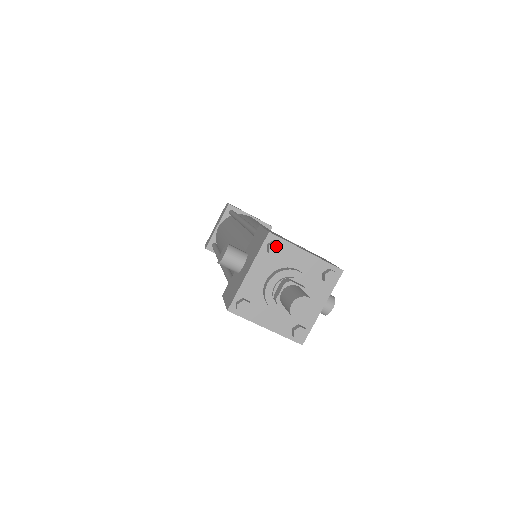
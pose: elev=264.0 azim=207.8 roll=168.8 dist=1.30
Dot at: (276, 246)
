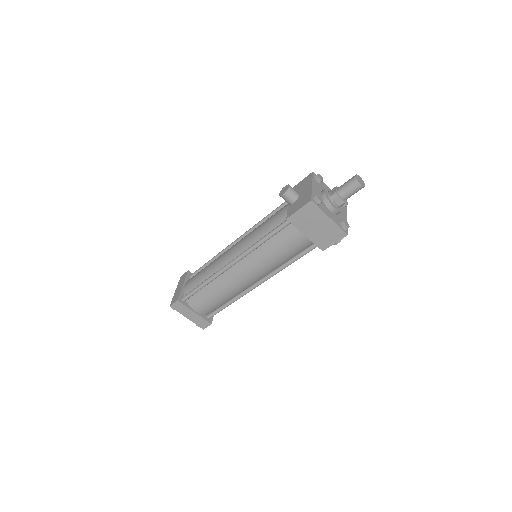
Dot at: (320, 176)
